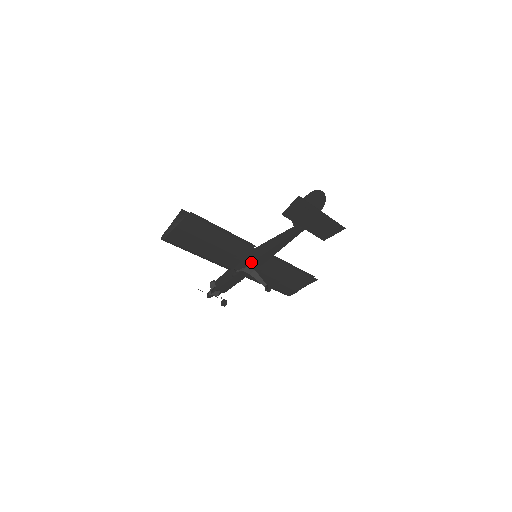
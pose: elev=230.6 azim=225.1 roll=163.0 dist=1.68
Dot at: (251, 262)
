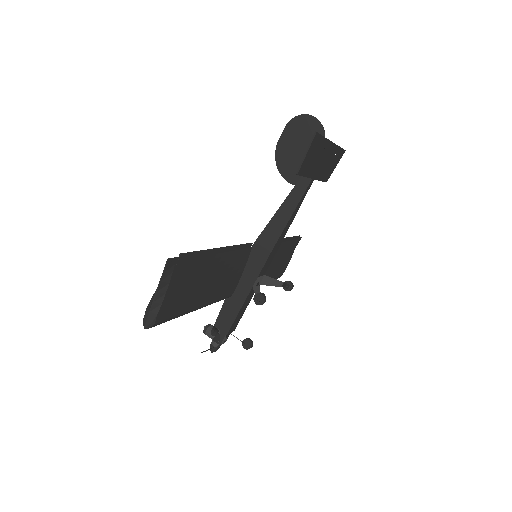
Dot at: (260, 268)
